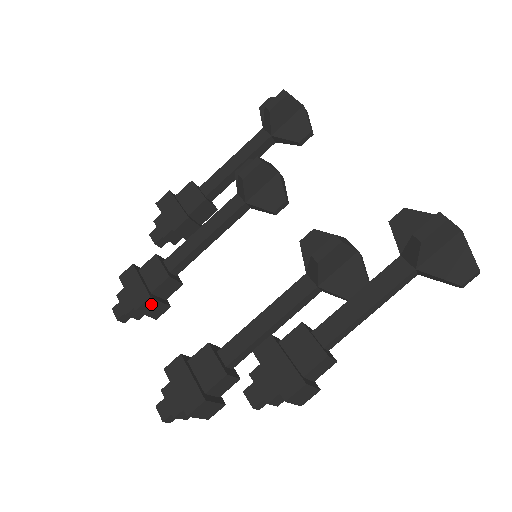
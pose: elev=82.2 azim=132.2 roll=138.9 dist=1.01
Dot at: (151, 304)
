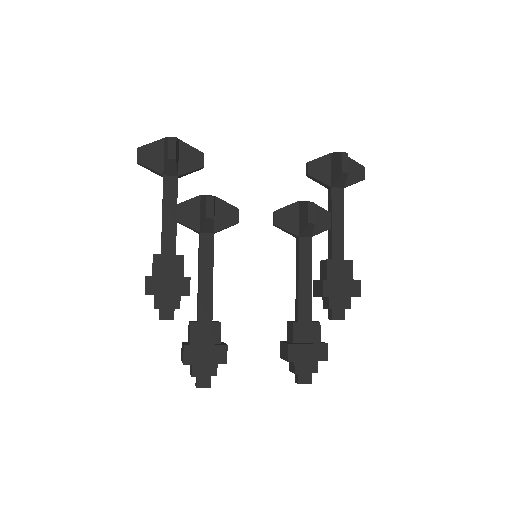
Dot at: occluded
